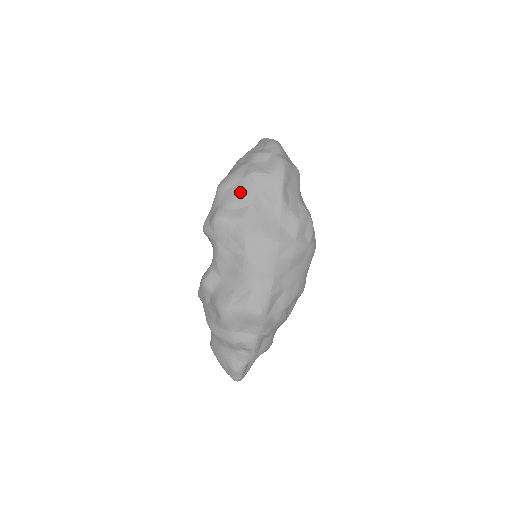
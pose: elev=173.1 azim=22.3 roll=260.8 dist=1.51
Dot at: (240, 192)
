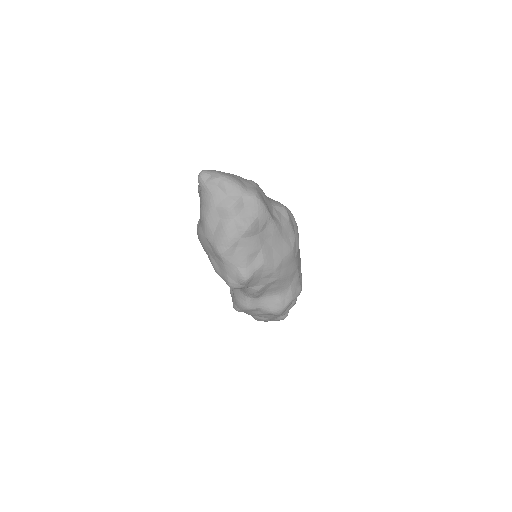
Dot at: (247, 248)
